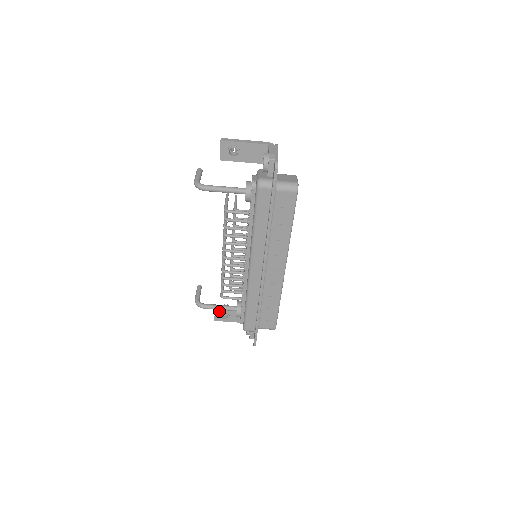
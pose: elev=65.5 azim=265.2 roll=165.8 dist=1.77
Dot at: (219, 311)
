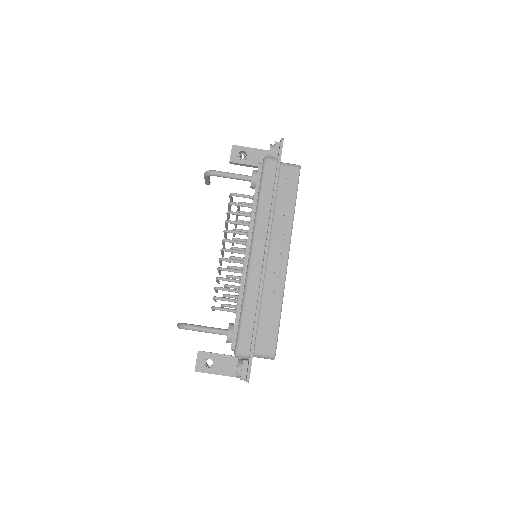
Dot at: (203, 354)
